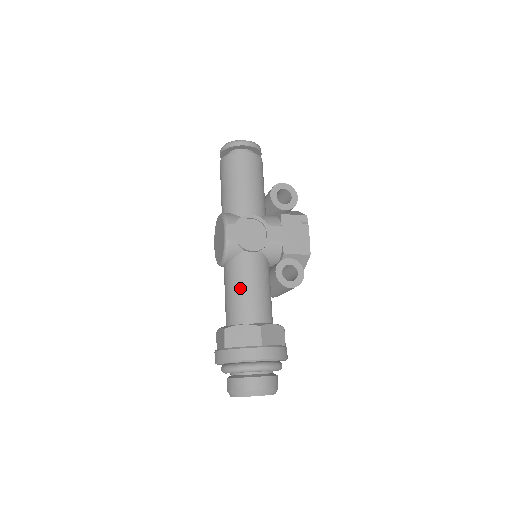
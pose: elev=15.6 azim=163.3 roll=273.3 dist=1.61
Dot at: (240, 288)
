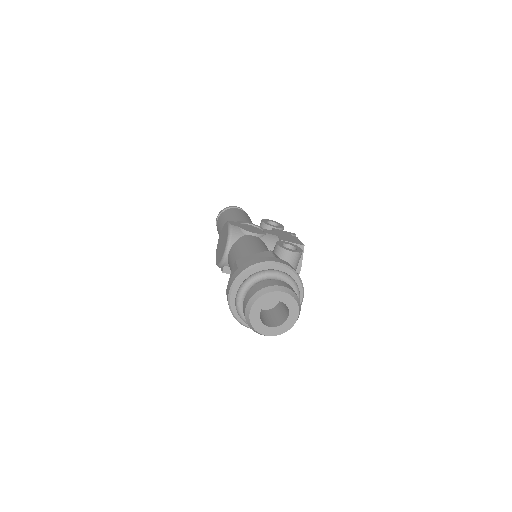
Dot at: (246, 248)
